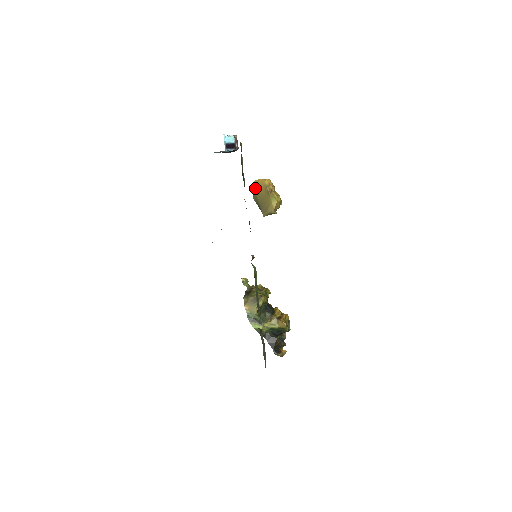
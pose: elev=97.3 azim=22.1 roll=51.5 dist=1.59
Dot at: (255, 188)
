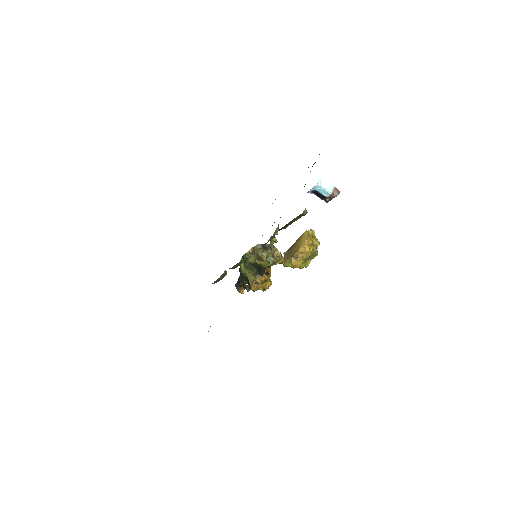
Dot at: (301, 236)
